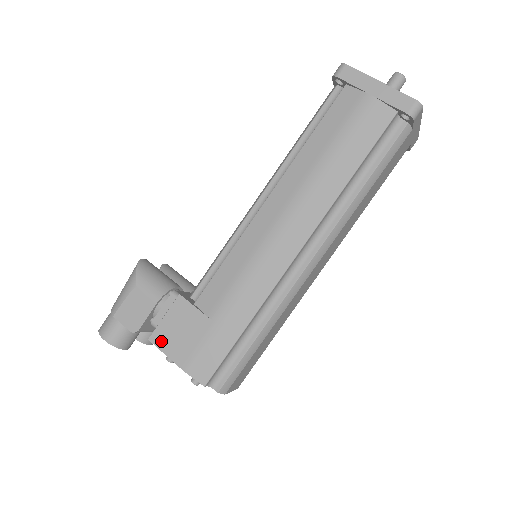
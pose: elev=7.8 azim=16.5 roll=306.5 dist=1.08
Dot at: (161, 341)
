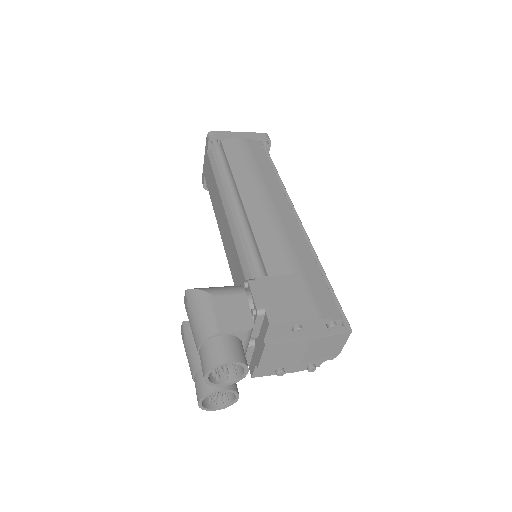
Dot at: (280, 315)
